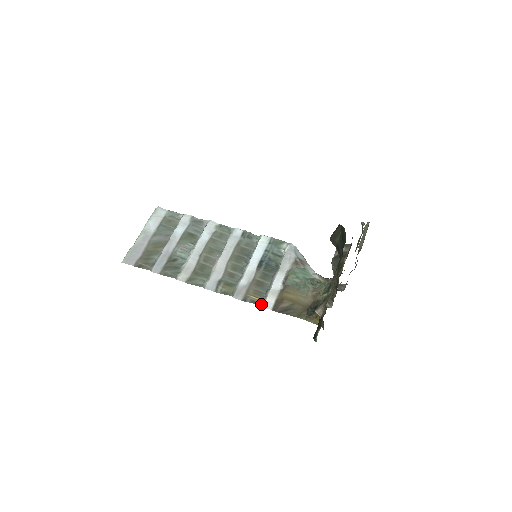
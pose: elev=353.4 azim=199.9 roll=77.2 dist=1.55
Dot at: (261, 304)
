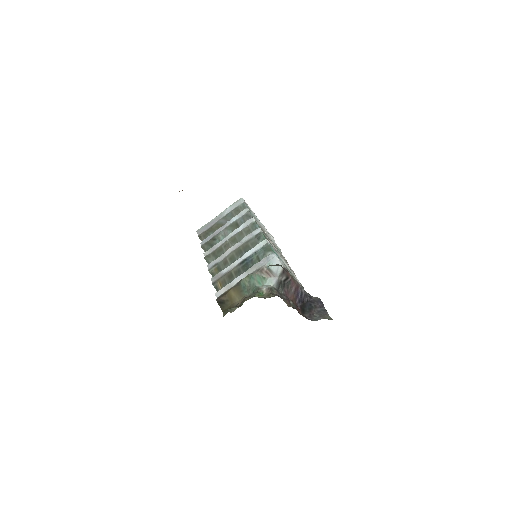
Dot at: (218, 291)
